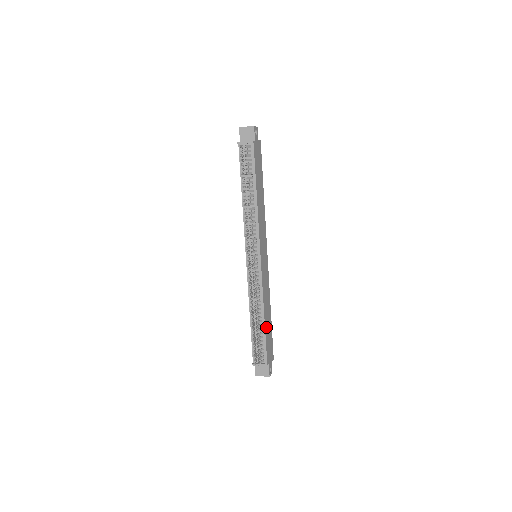
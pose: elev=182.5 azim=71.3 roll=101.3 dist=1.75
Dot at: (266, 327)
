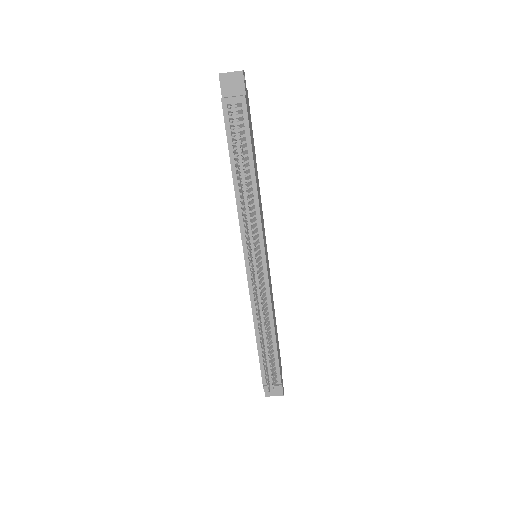
Dot at: (276, 342)
